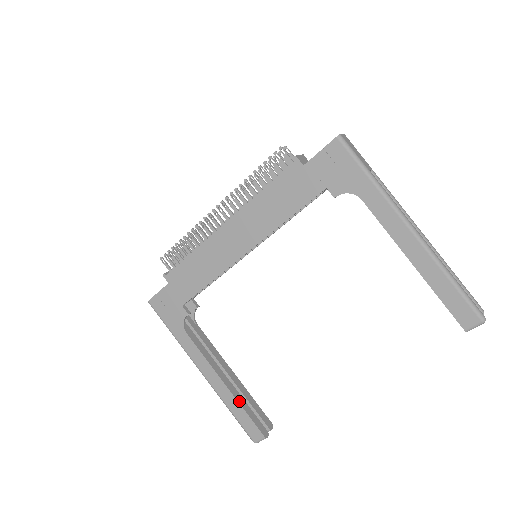
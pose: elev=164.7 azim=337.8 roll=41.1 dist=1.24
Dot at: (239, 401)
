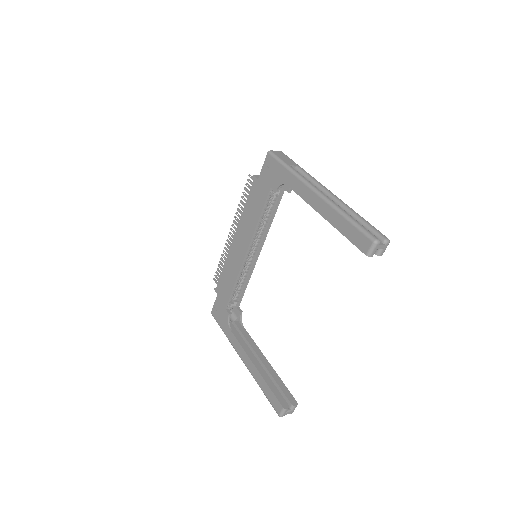
Dot at: (265, 379)
